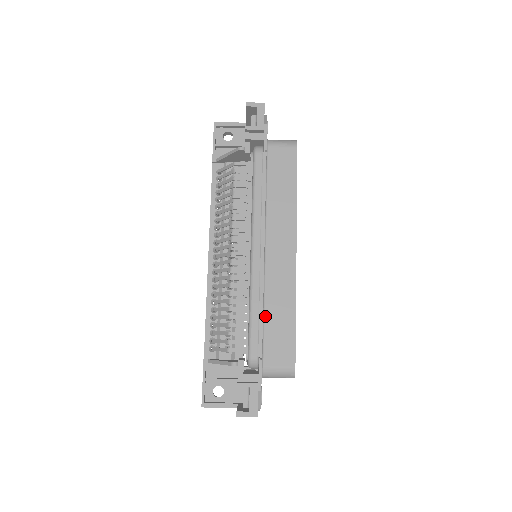
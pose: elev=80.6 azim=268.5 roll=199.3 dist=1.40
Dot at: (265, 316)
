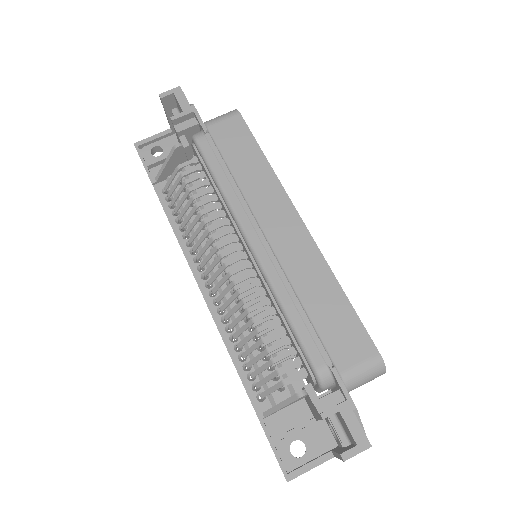
Dot at: (307, 312)
